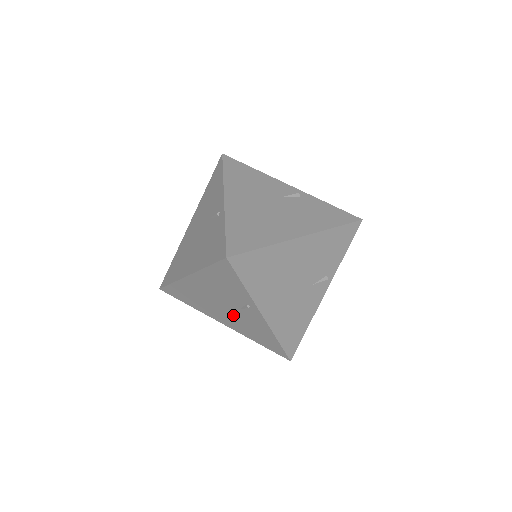
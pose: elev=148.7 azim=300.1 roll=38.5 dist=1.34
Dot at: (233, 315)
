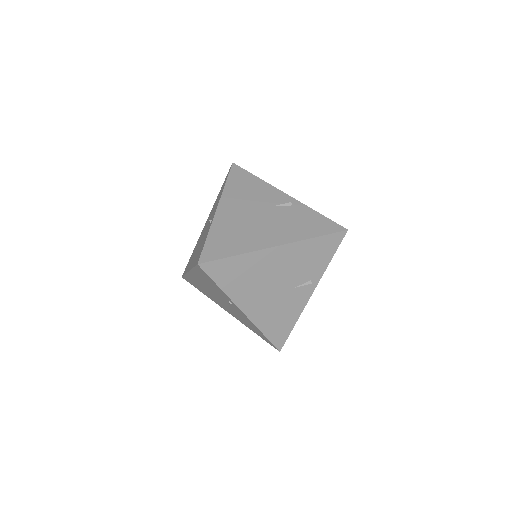
Dot at: (228, 307)
